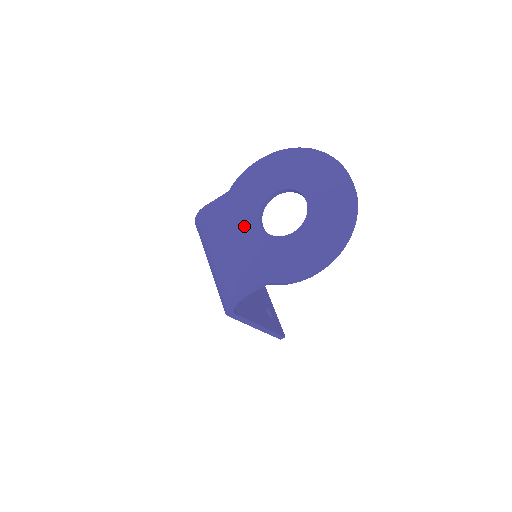
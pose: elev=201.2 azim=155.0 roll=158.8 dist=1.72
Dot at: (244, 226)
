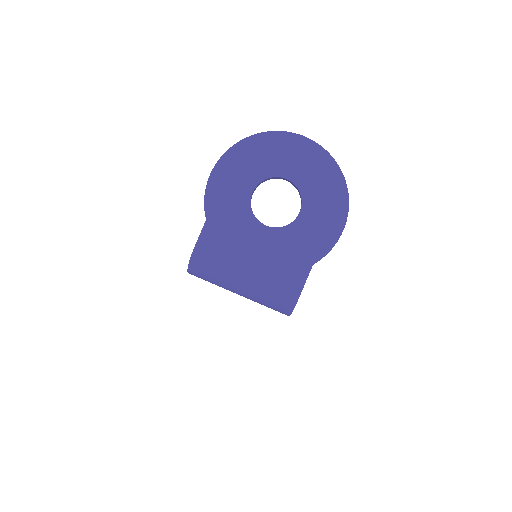
Dot at: (251, 237)
